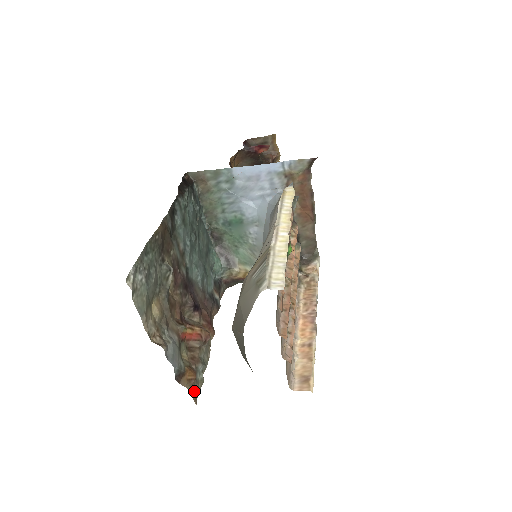
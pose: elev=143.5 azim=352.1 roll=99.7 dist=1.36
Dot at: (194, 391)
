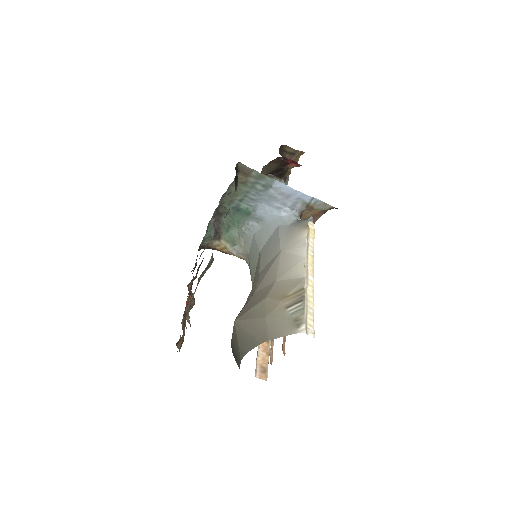
Dot at: occluded
